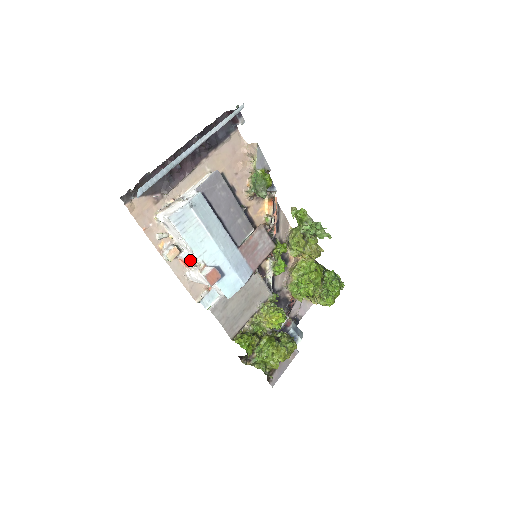
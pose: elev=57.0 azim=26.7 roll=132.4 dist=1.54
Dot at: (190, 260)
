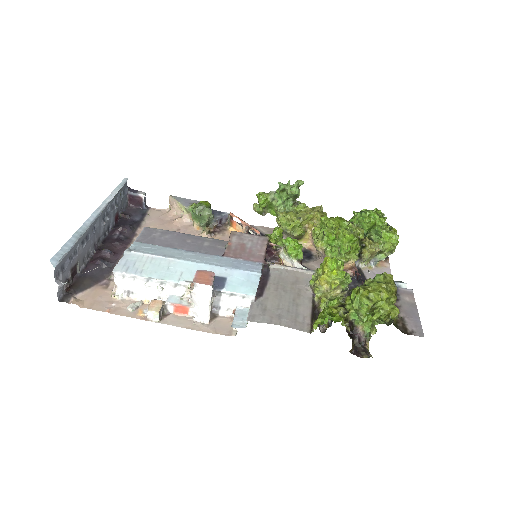
Dot at: (181, 299)
